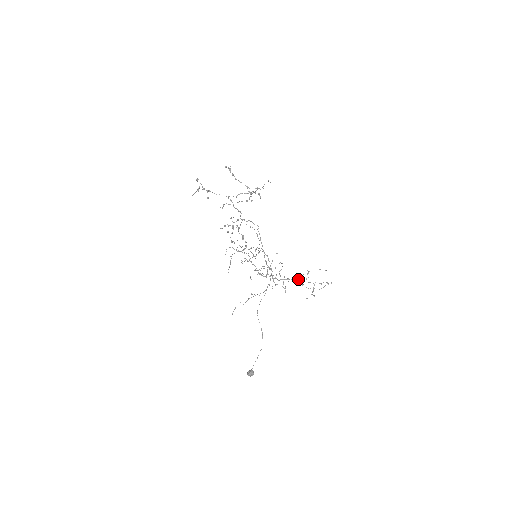
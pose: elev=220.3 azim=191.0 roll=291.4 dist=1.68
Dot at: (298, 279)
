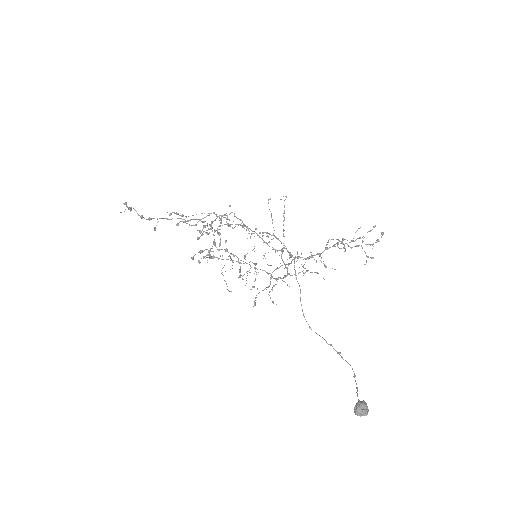
Dot at: (332, 246)
